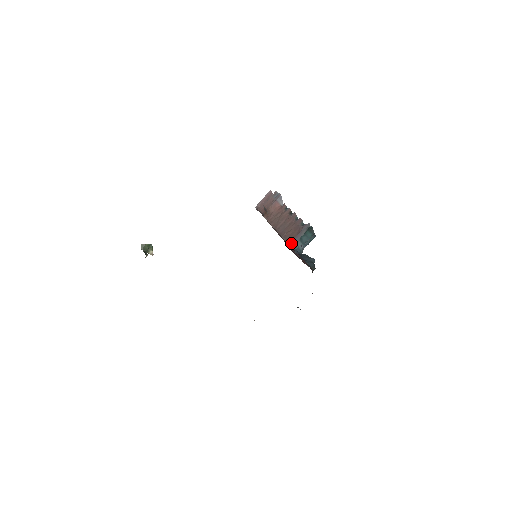
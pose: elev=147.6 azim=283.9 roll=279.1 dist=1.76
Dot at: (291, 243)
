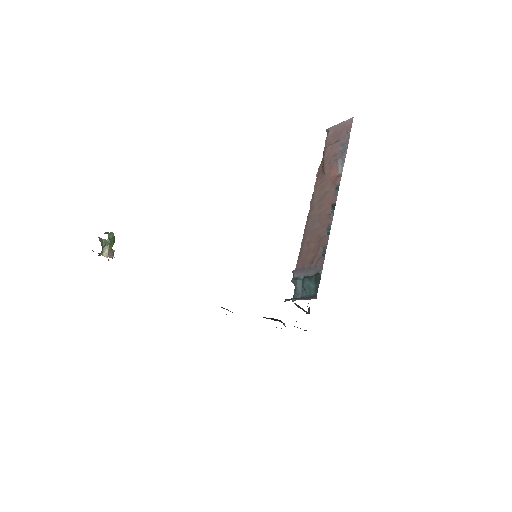
Dot at: (295, 272)
